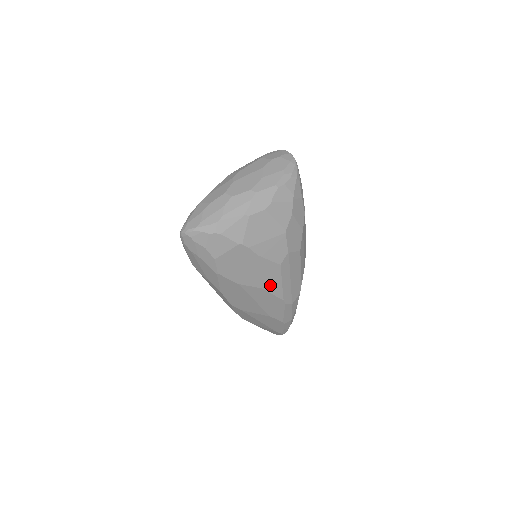
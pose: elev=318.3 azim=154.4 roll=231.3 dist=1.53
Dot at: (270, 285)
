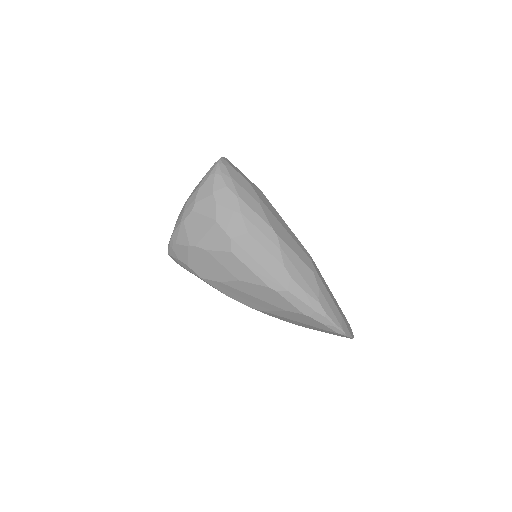
Dot at: (242, 275)
